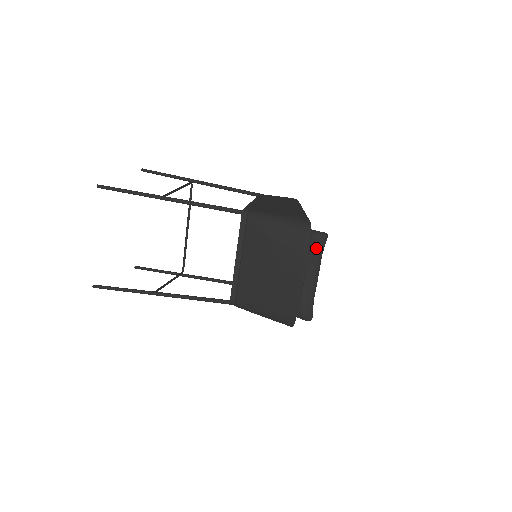
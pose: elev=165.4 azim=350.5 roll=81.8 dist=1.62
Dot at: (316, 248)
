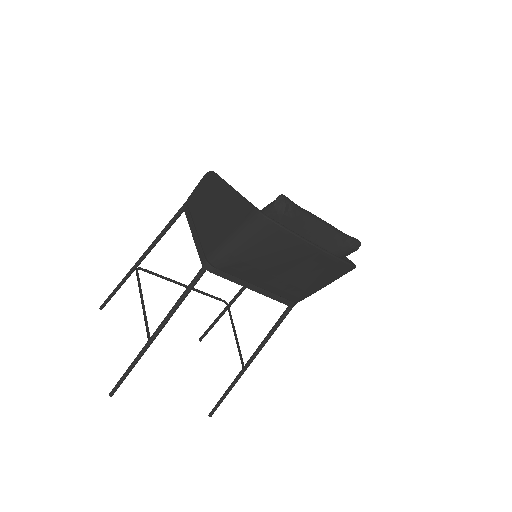
Dot at: (291, 216)
